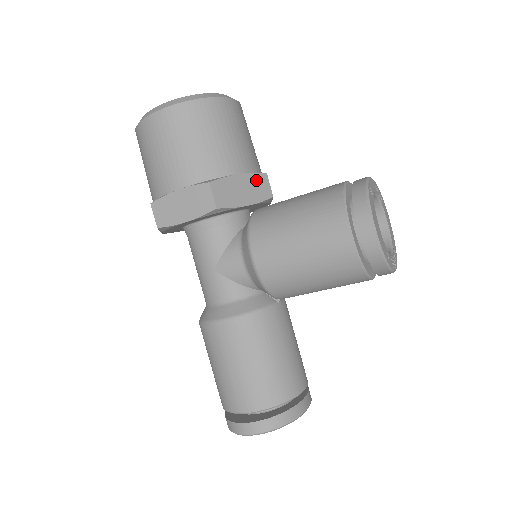
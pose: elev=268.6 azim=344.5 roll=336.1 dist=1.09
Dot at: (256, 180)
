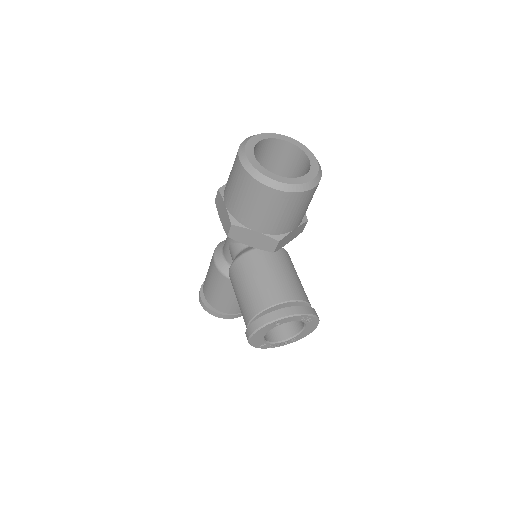
Dot at: (267, 240)
